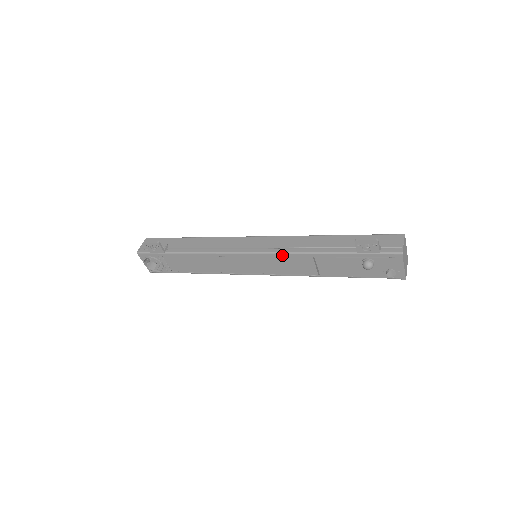
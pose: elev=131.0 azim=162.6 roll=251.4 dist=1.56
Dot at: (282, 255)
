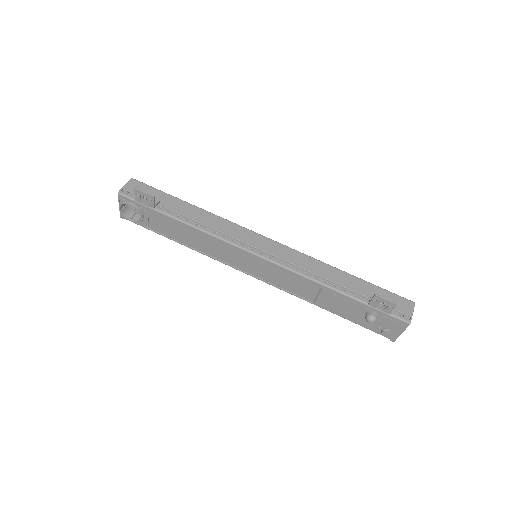
Dot at: (290, 272)
